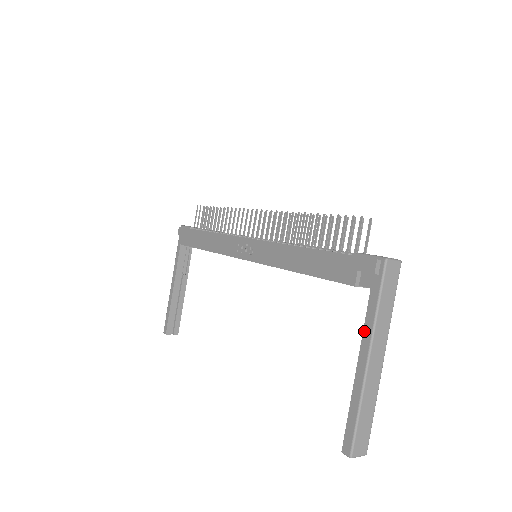
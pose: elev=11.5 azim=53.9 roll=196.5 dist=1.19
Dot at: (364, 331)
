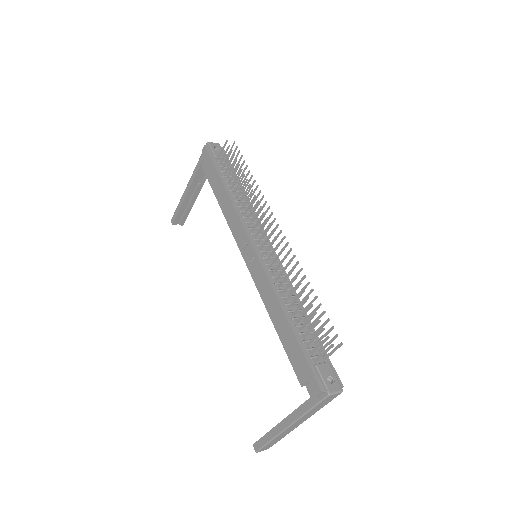
Dot at: (294, 412)
